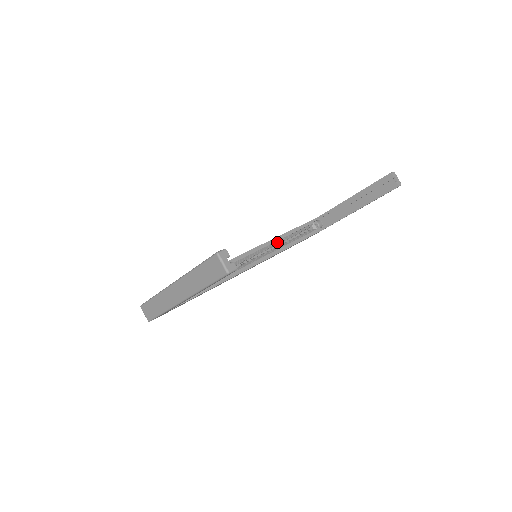
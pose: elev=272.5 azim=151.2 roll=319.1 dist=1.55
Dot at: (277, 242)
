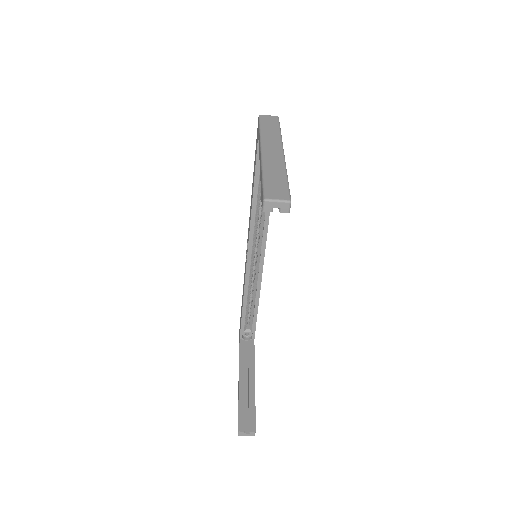
Dot at: (256, 219)
